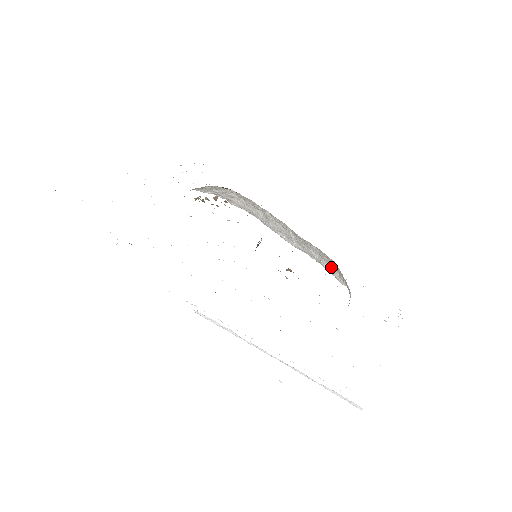
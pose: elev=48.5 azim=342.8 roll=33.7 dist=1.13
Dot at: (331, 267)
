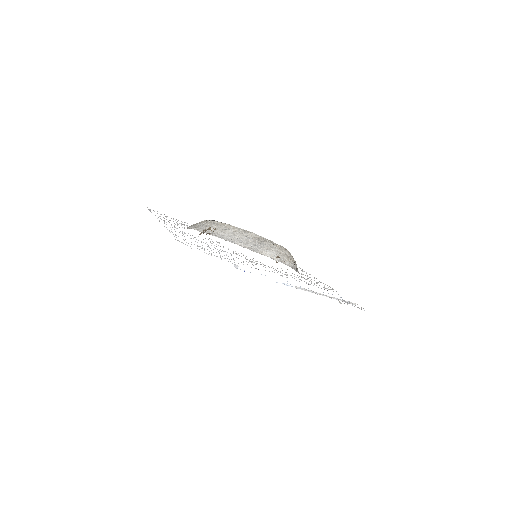
Dot at: (270, 252)
